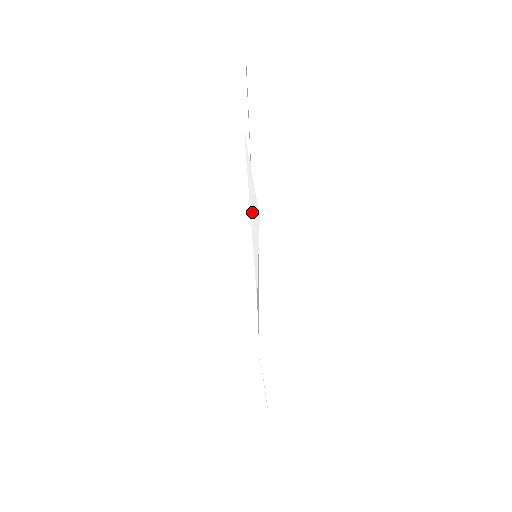
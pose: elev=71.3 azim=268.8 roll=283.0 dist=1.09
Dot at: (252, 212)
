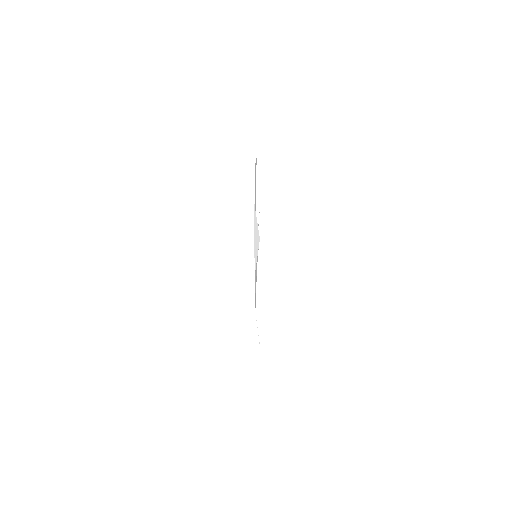
Dot at: (255, 236)
